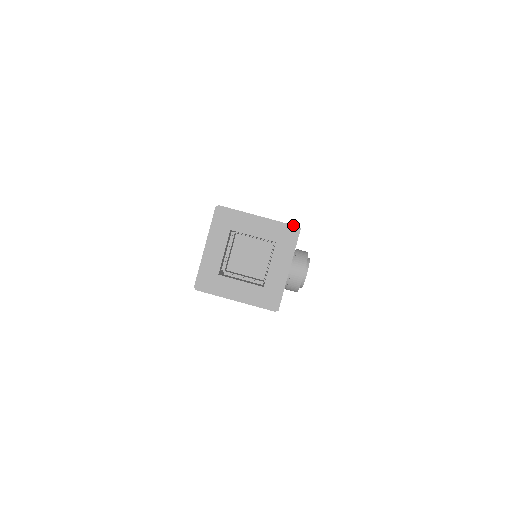
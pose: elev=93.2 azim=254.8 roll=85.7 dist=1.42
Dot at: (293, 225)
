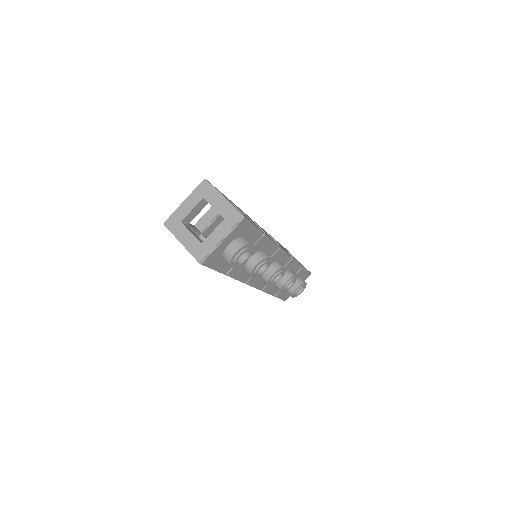
Dot at: (241, 213)
